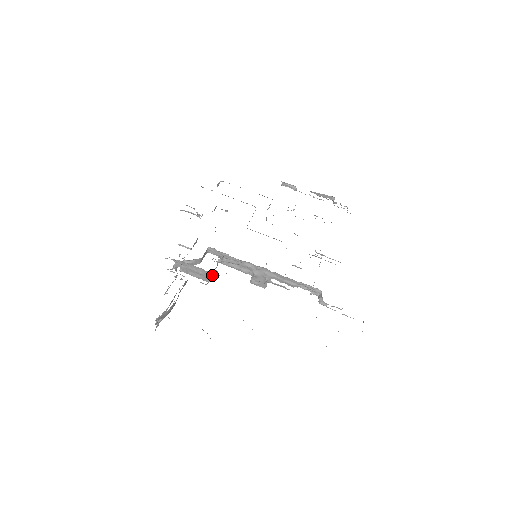
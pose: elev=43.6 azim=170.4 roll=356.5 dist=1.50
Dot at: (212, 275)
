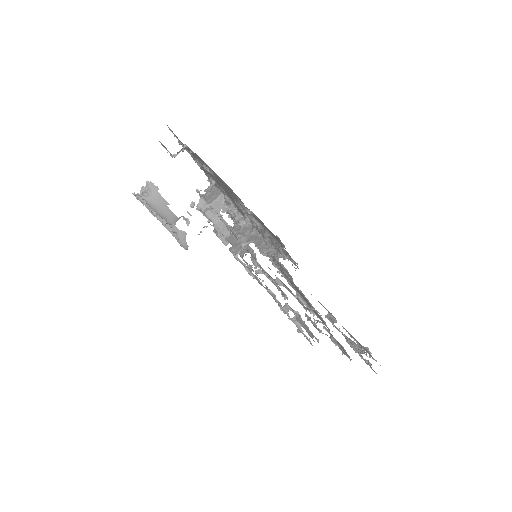
Dot at: (217, 207)
